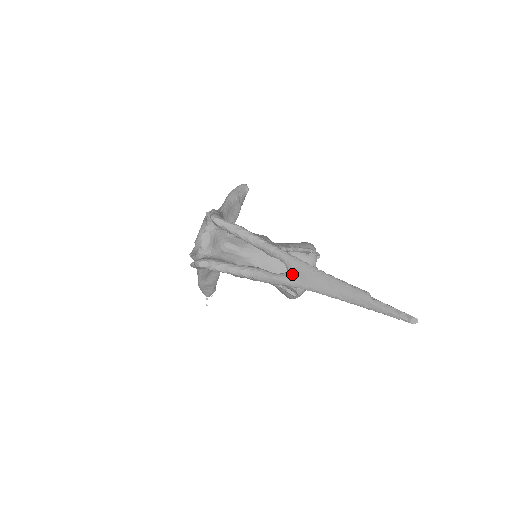
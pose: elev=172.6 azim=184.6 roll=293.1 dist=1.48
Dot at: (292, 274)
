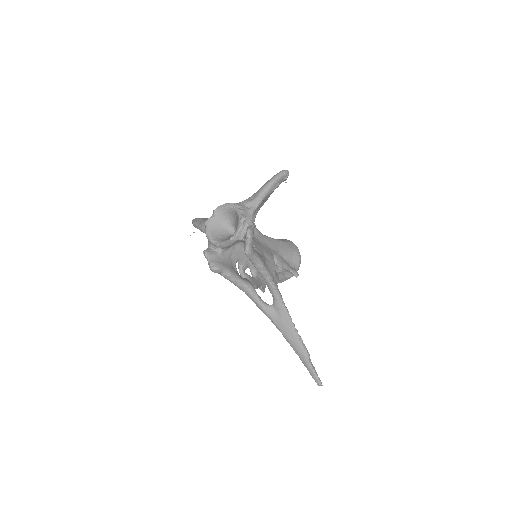
Dot at: (274, 312)
